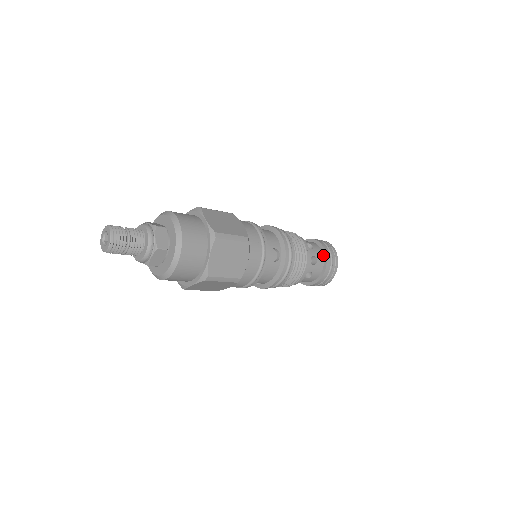
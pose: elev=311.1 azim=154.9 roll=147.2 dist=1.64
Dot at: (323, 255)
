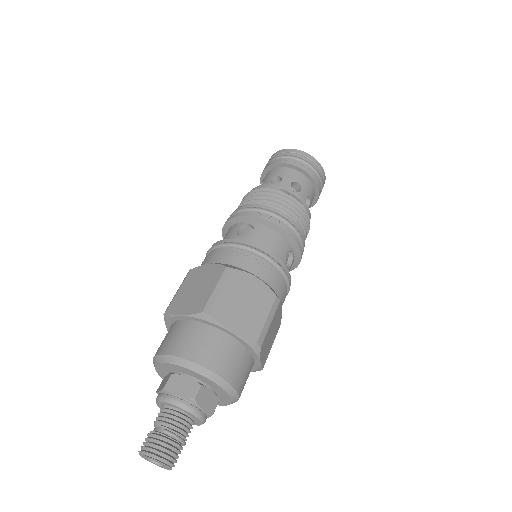
Dot at: (311, 183)
